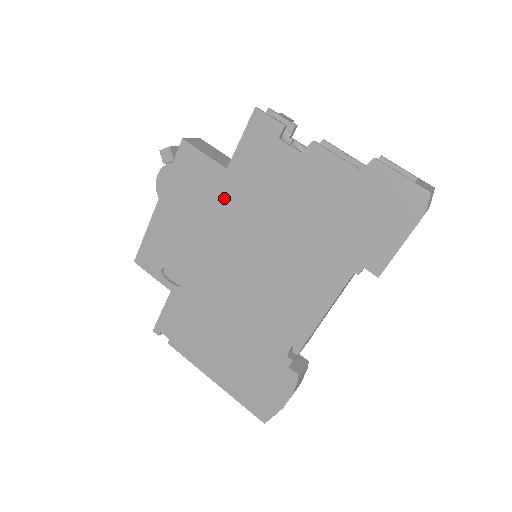
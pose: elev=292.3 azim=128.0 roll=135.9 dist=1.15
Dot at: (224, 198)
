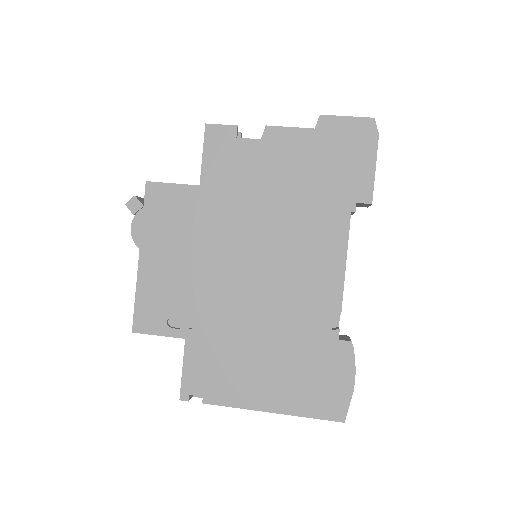
Dot at: (207, 212)
